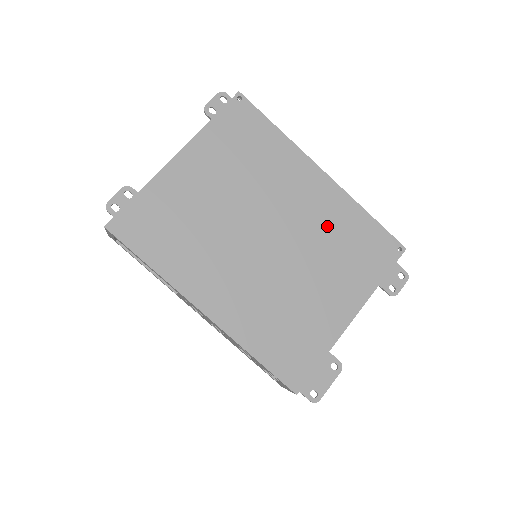
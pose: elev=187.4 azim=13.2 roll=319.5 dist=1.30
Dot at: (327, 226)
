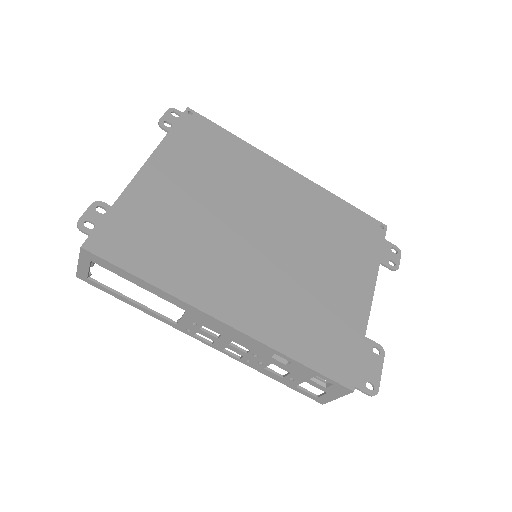
Dot at: (313, 215)
